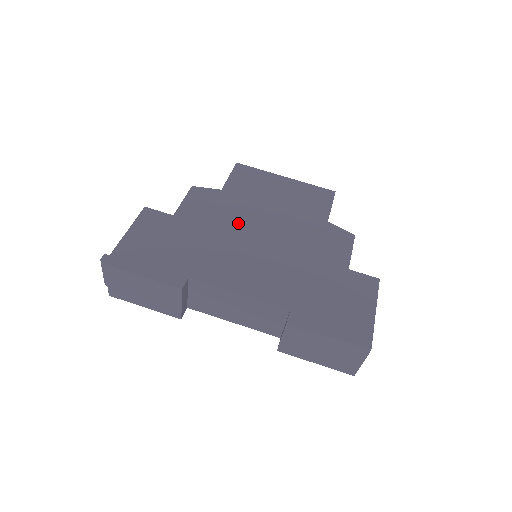
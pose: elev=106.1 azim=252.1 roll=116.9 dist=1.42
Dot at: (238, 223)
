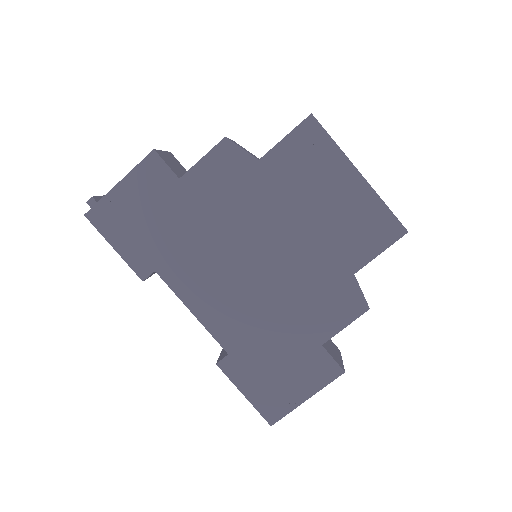
Dot at: (245, 225)
